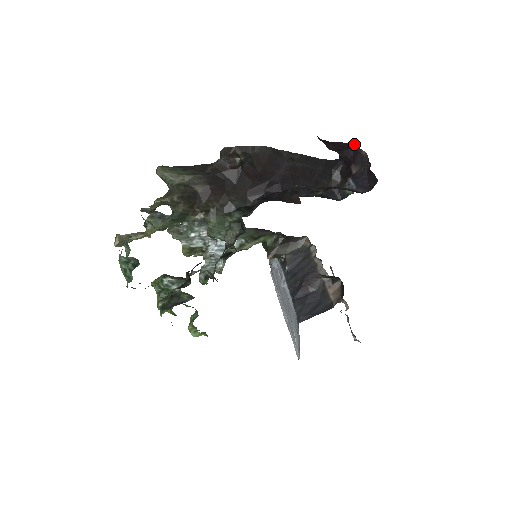
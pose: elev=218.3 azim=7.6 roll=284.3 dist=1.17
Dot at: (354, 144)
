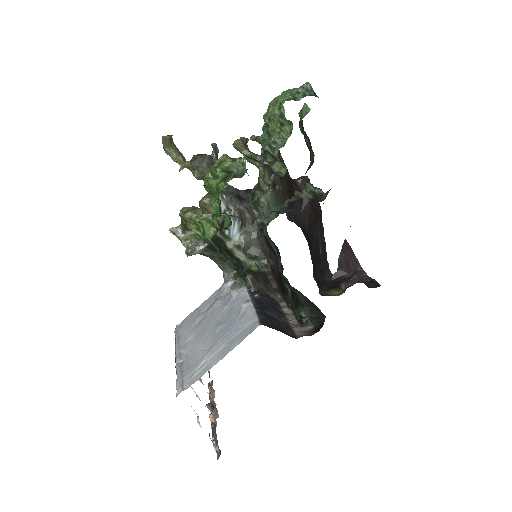
Dot at: occluded
